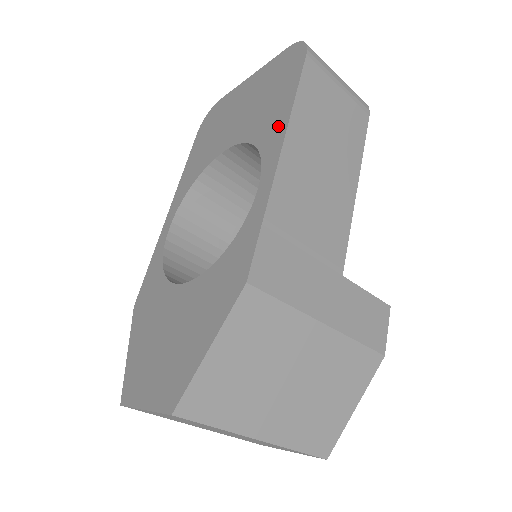
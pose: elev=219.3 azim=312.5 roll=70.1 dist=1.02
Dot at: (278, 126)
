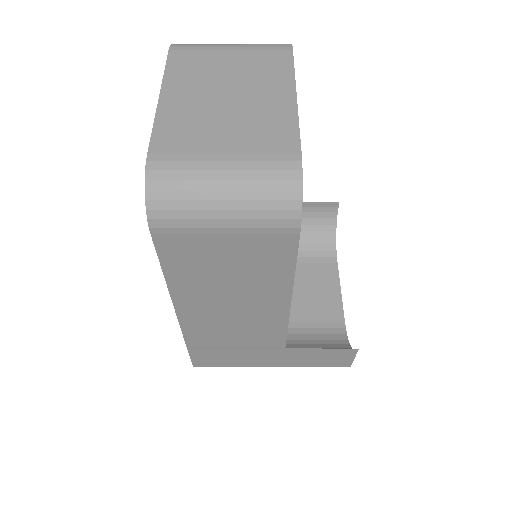
Dot at: occluded
